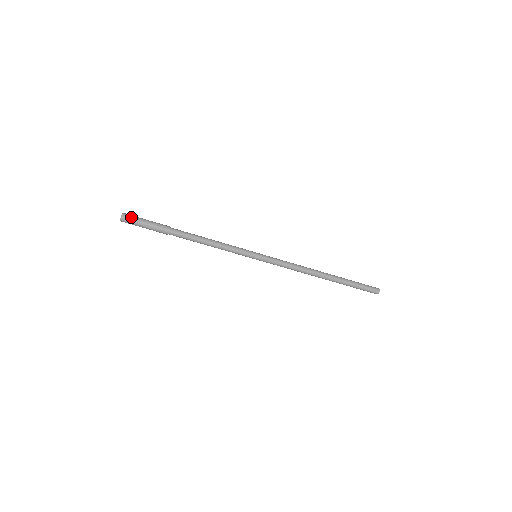
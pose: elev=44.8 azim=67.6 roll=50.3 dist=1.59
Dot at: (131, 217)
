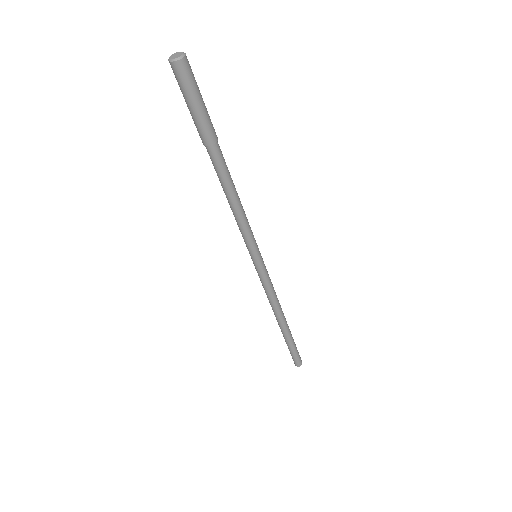
Dot at: occluded
